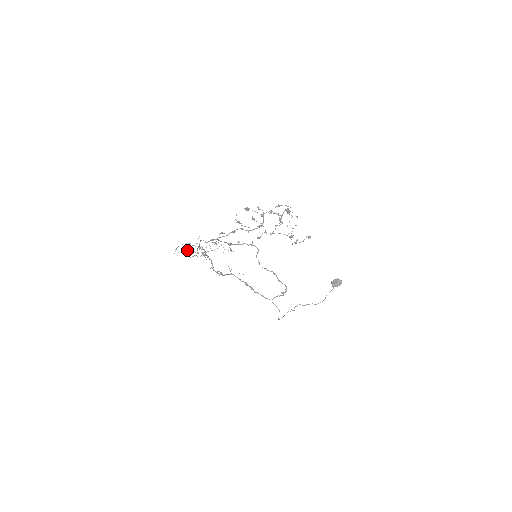
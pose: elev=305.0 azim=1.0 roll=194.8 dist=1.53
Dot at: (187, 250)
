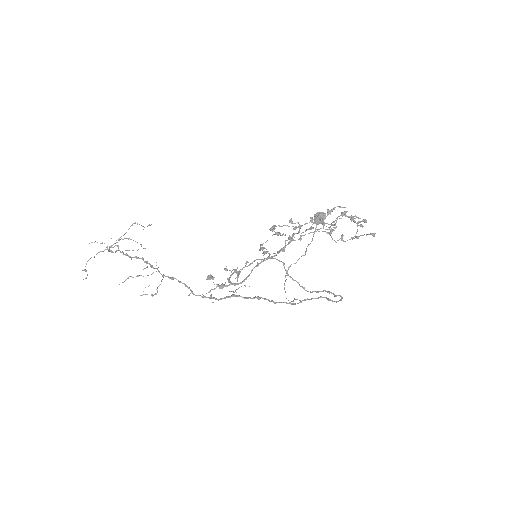
Dot at: occluded
